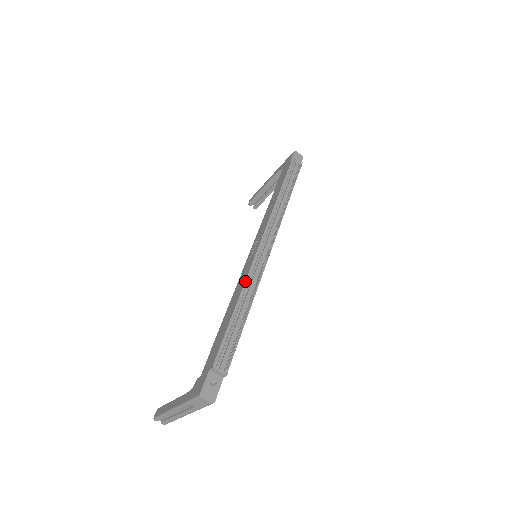
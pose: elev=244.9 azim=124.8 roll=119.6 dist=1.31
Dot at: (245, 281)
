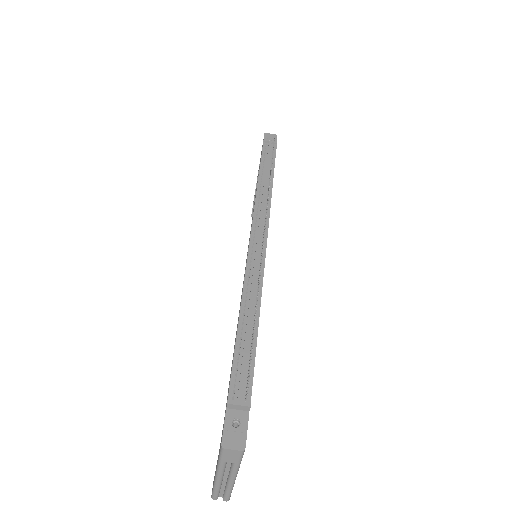
Dot at: (243, 285)
